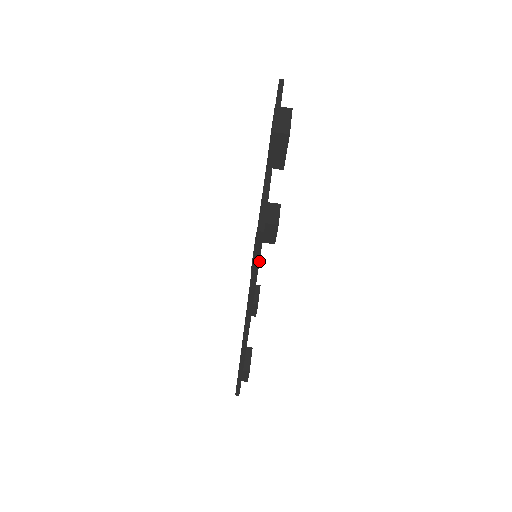
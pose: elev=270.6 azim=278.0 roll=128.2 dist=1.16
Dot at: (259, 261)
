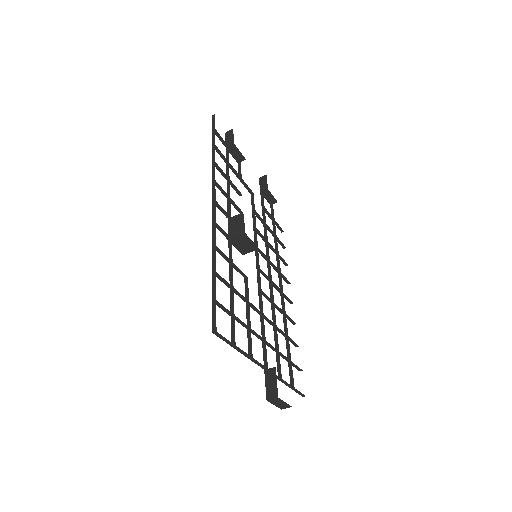
Dot at: occluded
